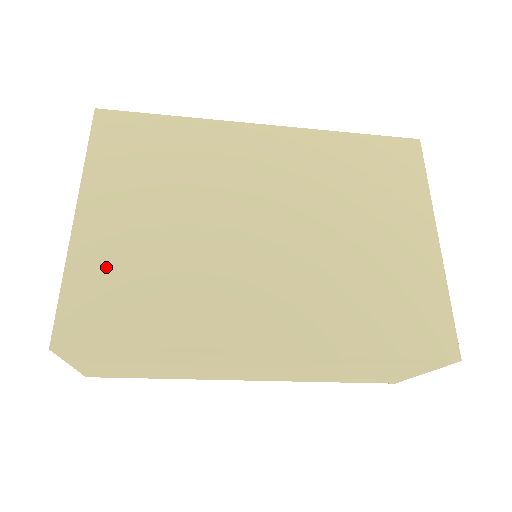
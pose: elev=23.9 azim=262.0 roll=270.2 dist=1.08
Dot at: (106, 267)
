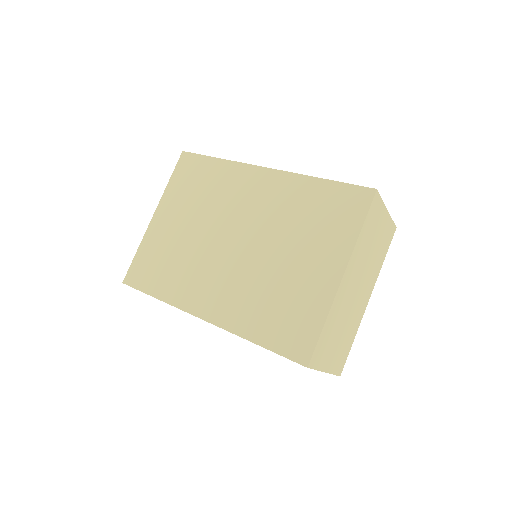
Dot at: (155, 248)
